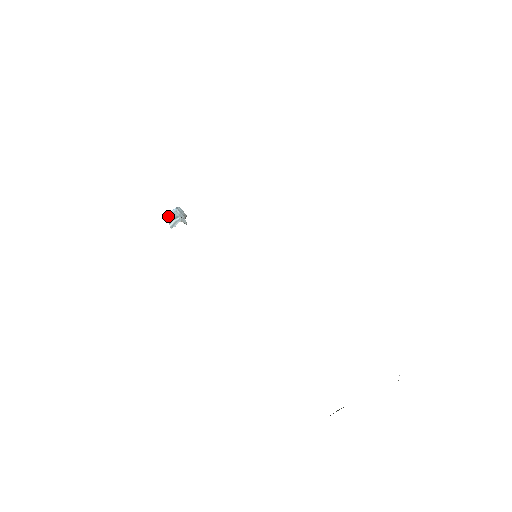
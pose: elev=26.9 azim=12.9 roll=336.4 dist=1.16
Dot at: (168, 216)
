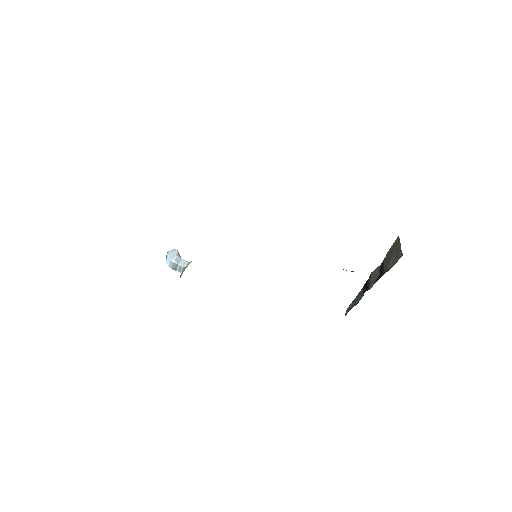
Dot at: (169, 266)
